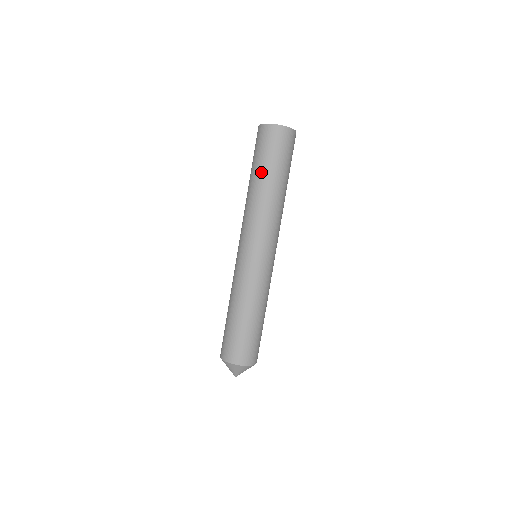
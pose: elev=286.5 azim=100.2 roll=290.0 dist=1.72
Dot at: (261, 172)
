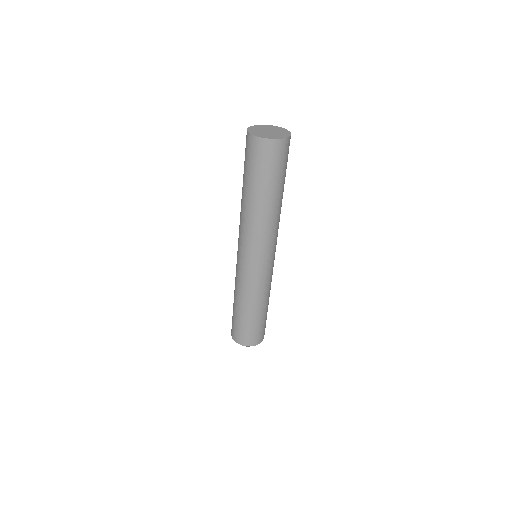
Dot at: (254, 188)
